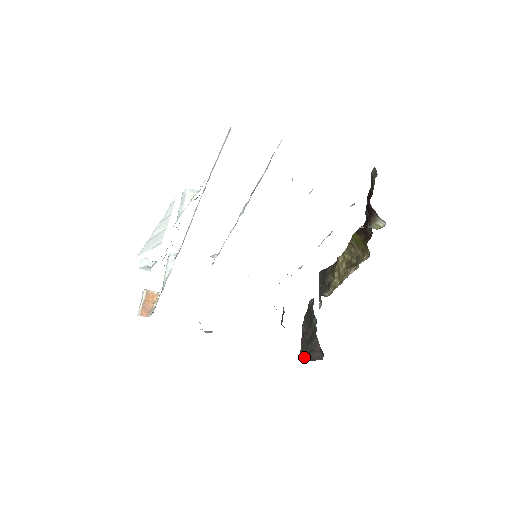
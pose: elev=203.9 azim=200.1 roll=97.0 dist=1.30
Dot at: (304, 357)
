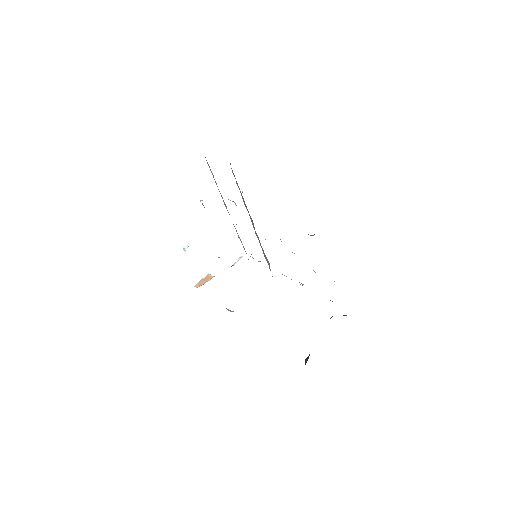
Dot at: occluded
